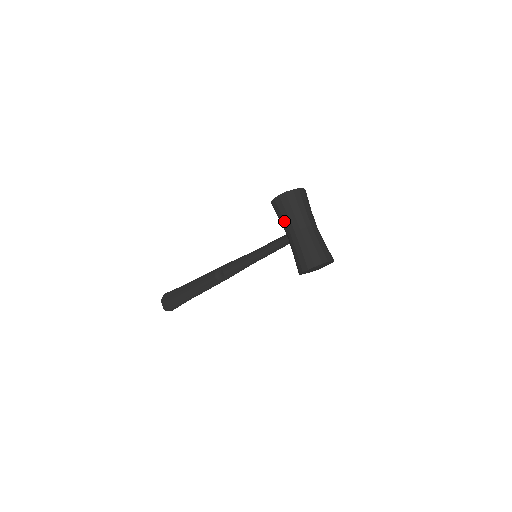
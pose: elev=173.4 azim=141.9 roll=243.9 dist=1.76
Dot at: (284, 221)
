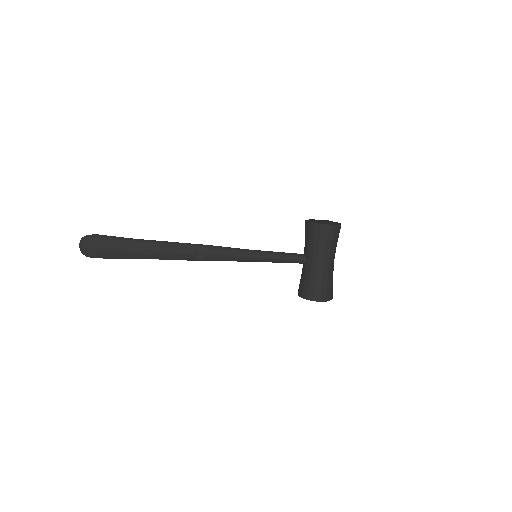
Dot at: (318, 248)
